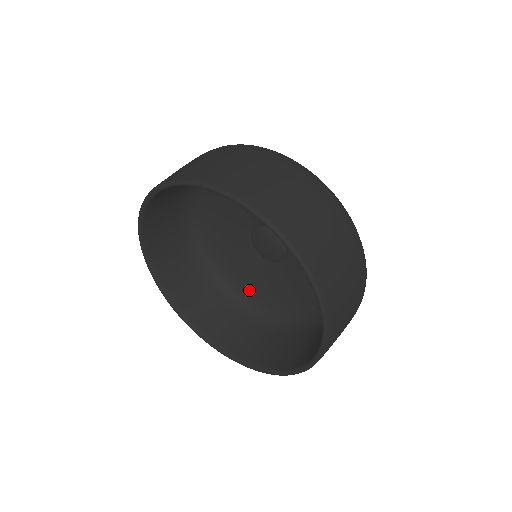
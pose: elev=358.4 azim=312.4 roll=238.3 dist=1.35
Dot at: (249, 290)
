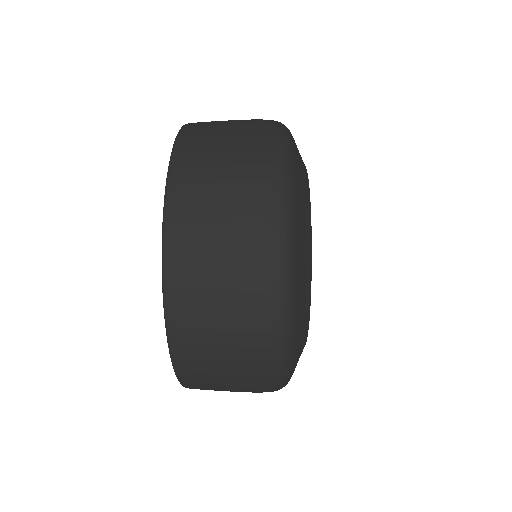
Dot at: occluded
